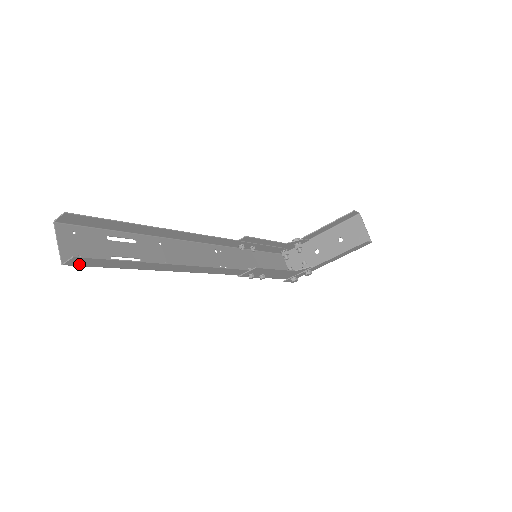
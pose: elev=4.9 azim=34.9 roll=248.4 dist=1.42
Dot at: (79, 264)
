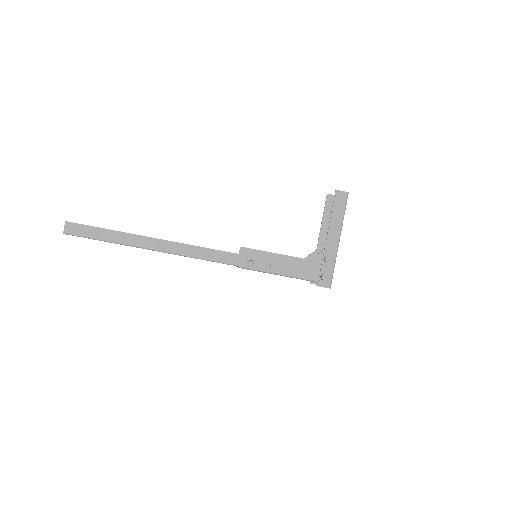
Dot at: (74, 233)
